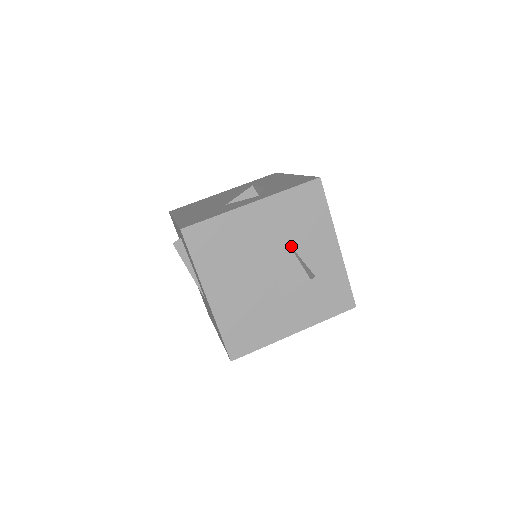
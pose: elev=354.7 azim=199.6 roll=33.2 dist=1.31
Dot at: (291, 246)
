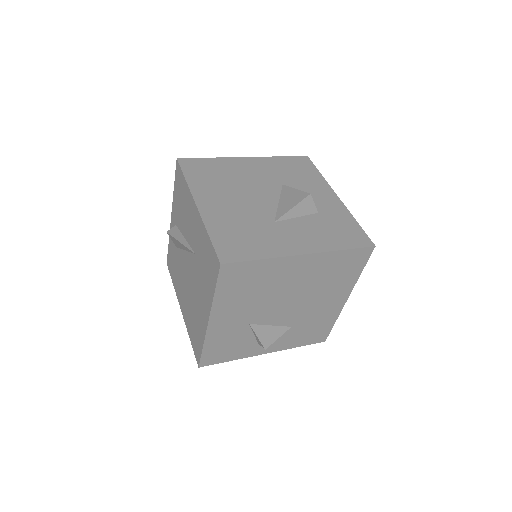
Dot at: (287, 188)
